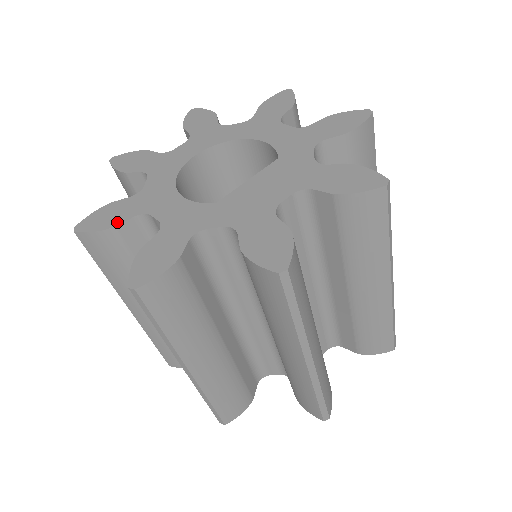
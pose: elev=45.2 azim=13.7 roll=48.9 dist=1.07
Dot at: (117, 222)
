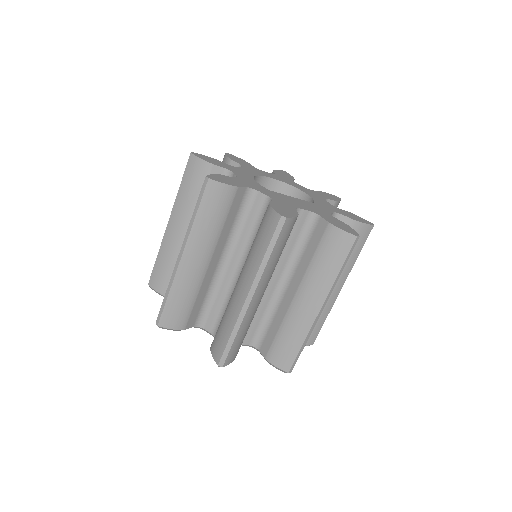
Dot at: (215, 164)
